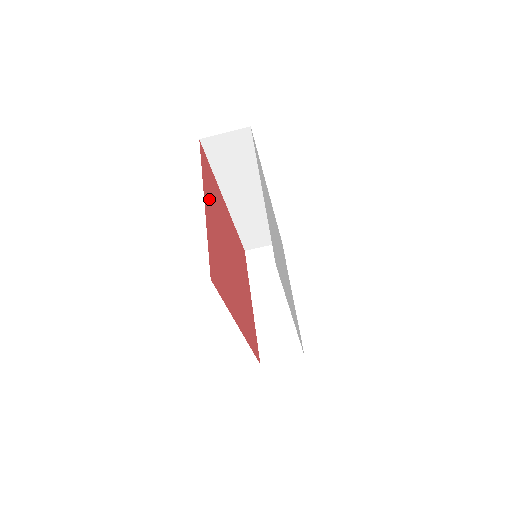
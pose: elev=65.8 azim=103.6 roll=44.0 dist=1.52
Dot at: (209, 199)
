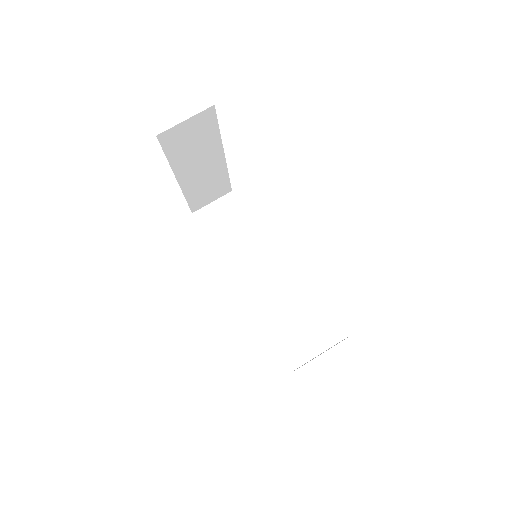
Dot at: occluded
